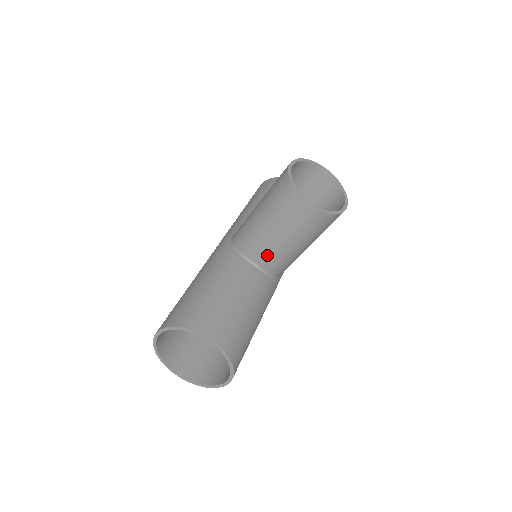
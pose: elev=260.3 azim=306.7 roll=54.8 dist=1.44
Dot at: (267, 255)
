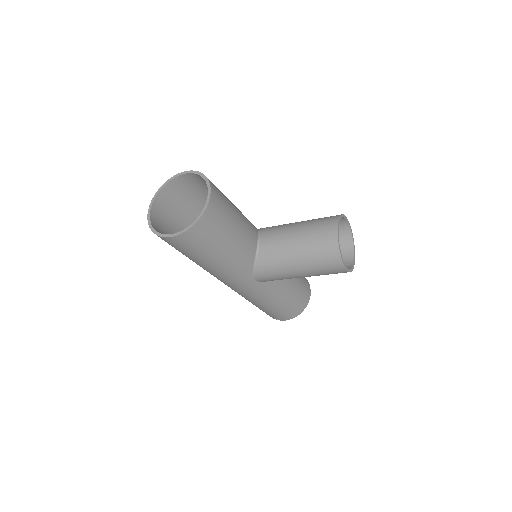
Dot at: (273, 242)
